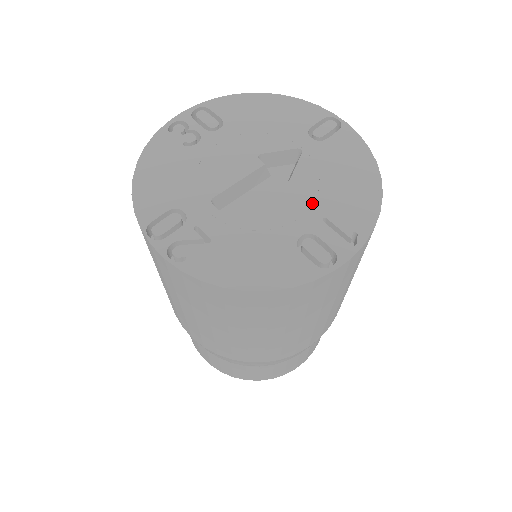
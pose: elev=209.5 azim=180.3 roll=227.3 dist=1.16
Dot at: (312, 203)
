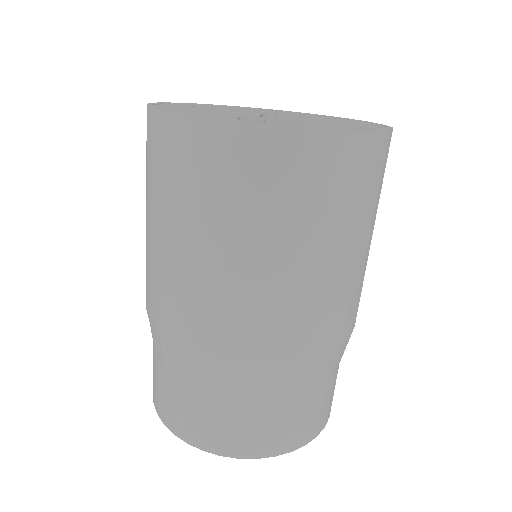
Dot at: occluded
